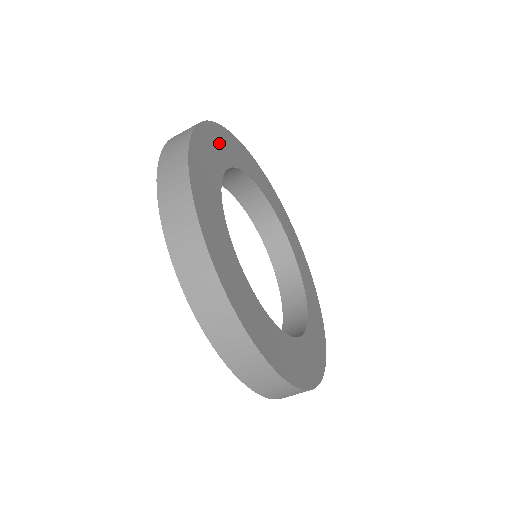
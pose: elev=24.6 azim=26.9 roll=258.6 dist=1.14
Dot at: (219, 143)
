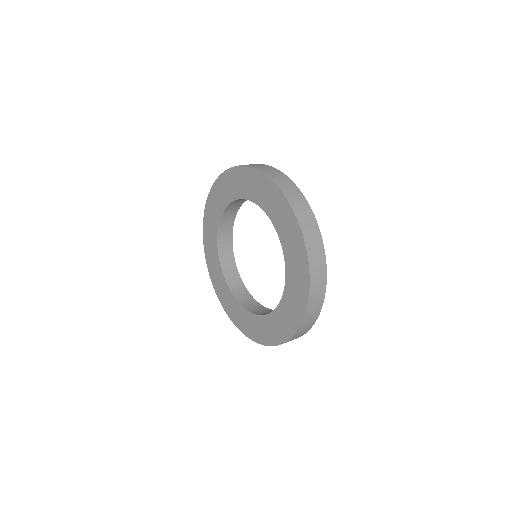
Dot at: occluded
